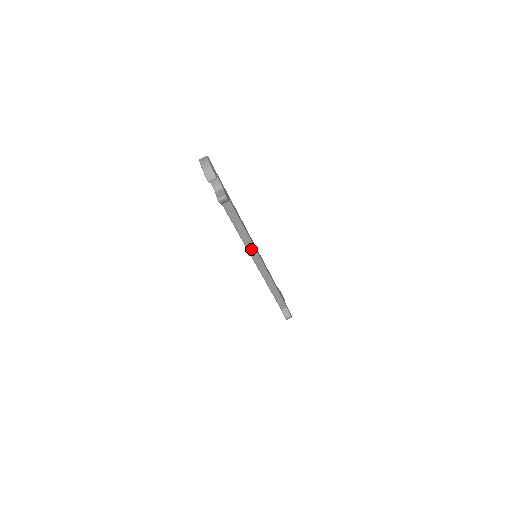
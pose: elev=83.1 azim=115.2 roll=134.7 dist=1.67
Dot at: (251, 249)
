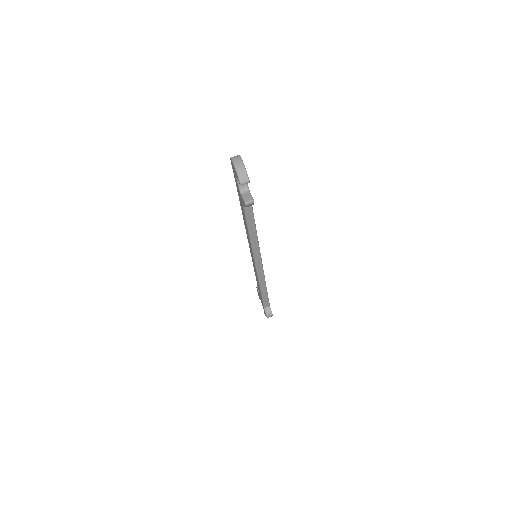
Dot at: (256, 250)
